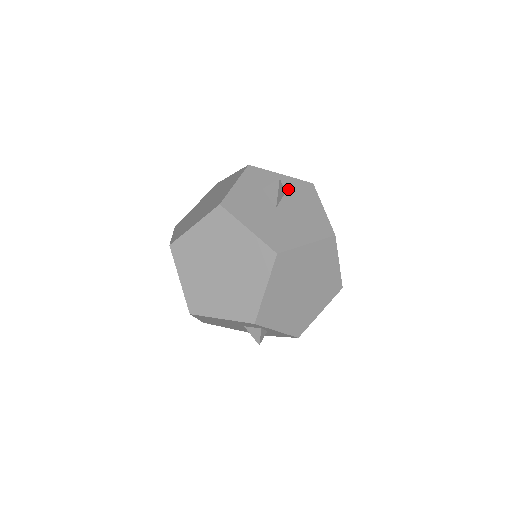
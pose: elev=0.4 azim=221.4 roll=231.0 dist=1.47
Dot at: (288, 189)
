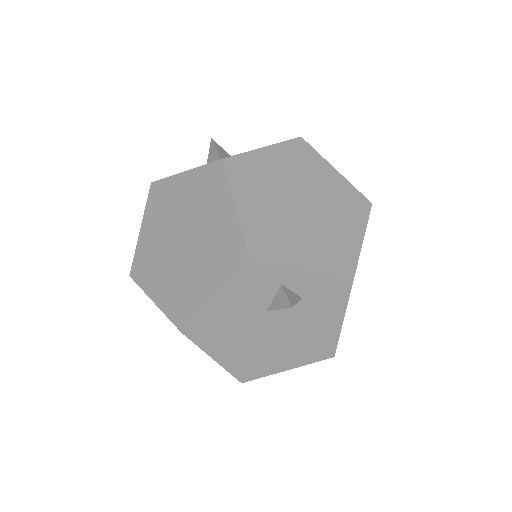
Dot at: occluded
